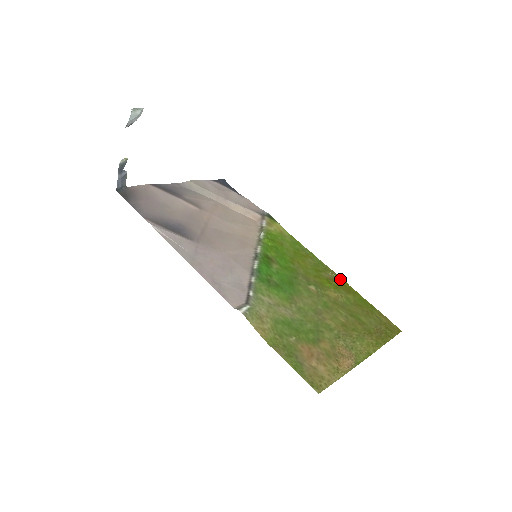
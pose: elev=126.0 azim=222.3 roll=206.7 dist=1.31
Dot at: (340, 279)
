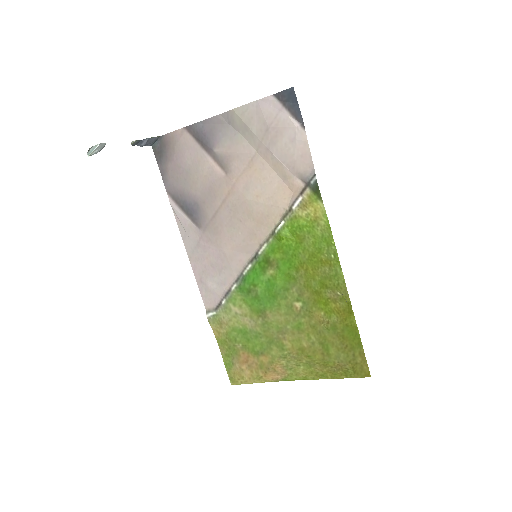
Dot at: (348, 302)
